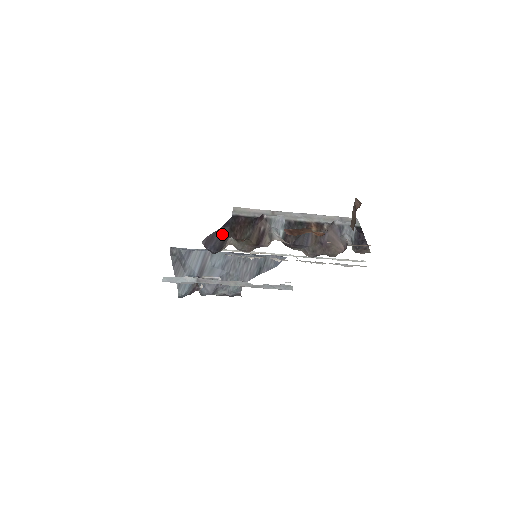
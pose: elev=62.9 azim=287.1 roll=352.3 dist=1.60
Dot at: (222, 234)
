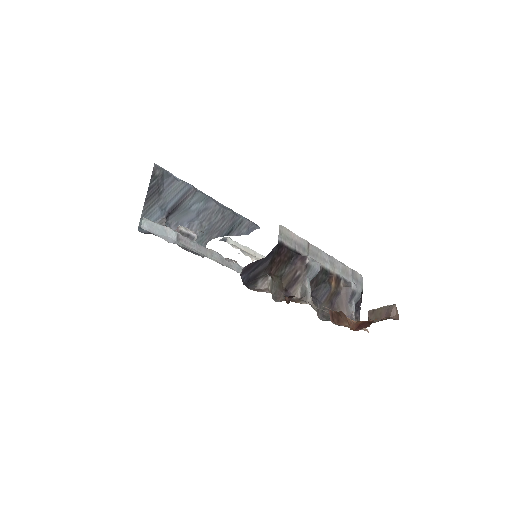
Dot at: (262, 264)
